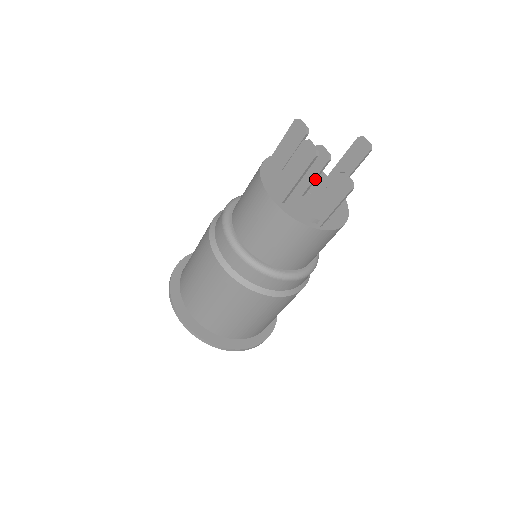
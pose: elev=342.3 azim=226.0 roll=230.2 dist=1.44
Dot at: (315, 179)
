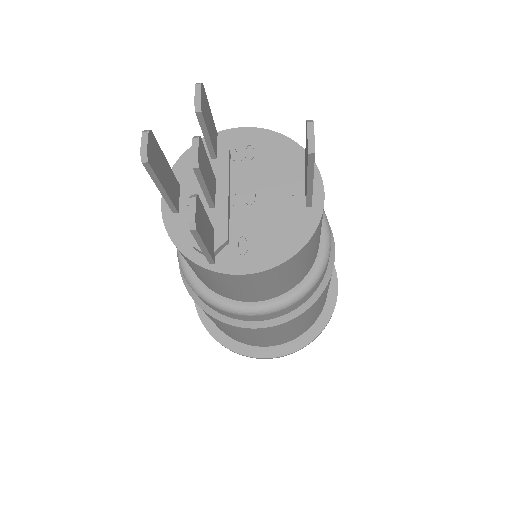
Dot at: (205, 189)
